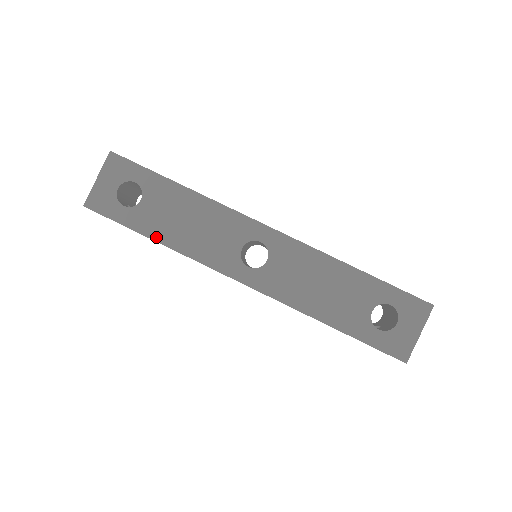
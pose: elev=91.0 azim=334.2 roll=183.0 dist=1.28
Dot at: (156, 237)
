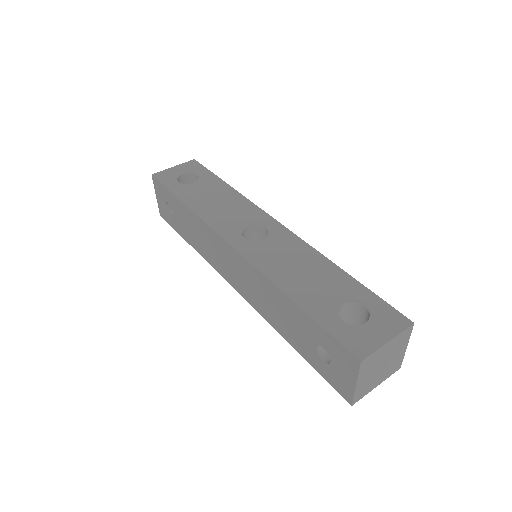
Dot at: (186, 202)
